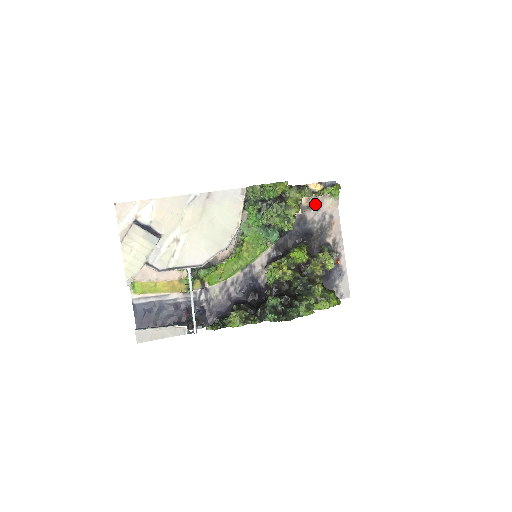
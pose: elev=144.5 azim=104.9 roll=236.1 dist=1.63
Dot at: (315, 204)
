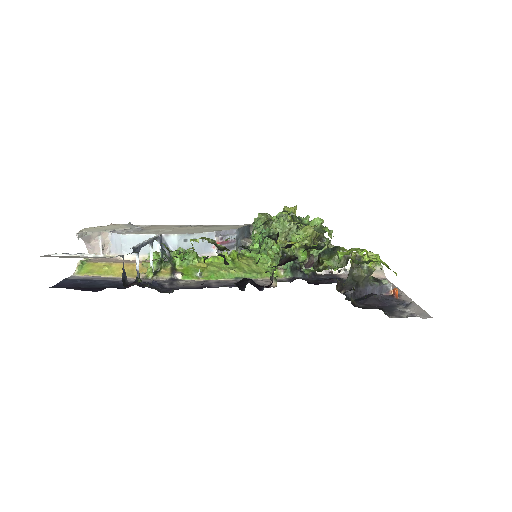
Dot at: occluded
